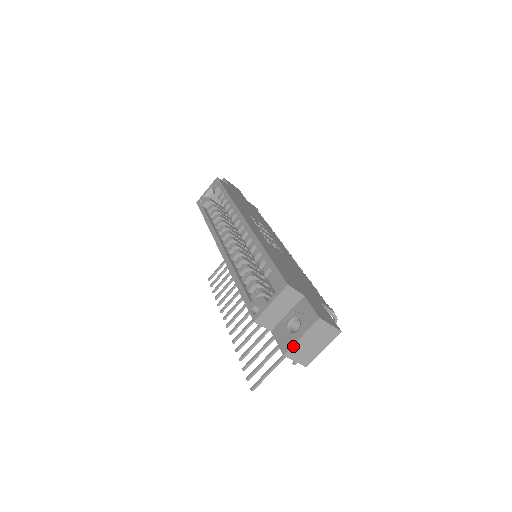
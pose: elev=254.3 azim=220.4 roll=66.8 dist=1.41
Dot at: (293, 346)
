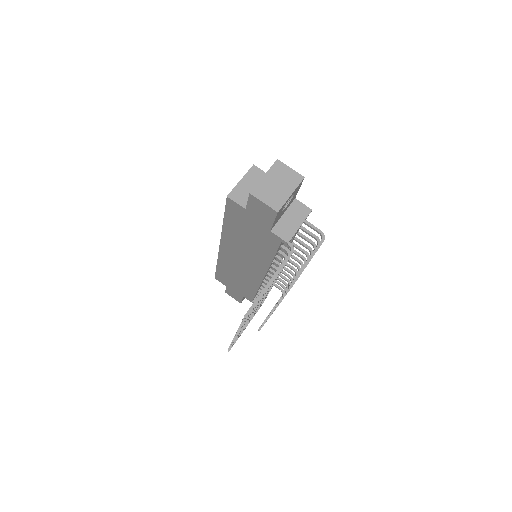
Dot at: (258, 185)
